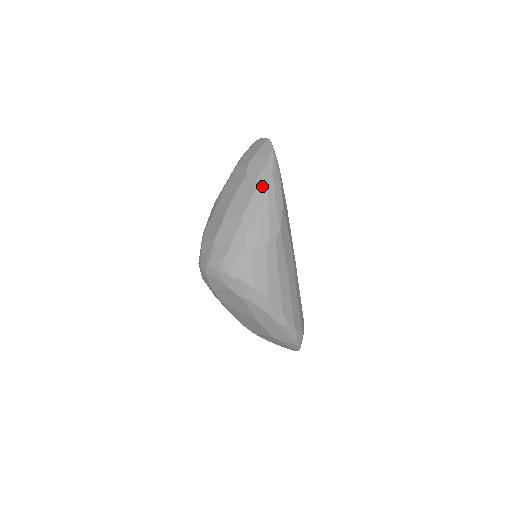
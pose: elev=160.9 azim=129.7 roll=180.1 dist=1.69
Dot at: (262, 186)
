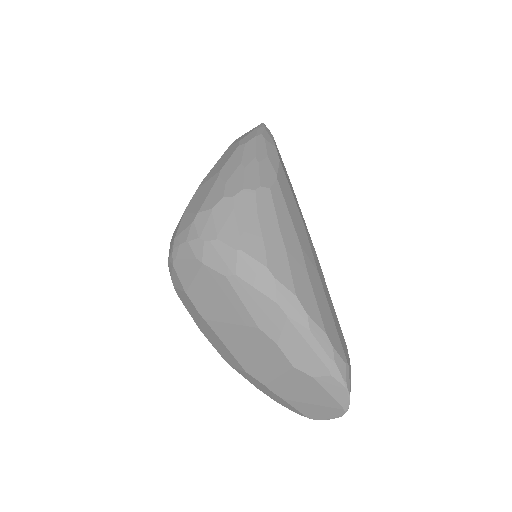
Dot at: (247, 141)
